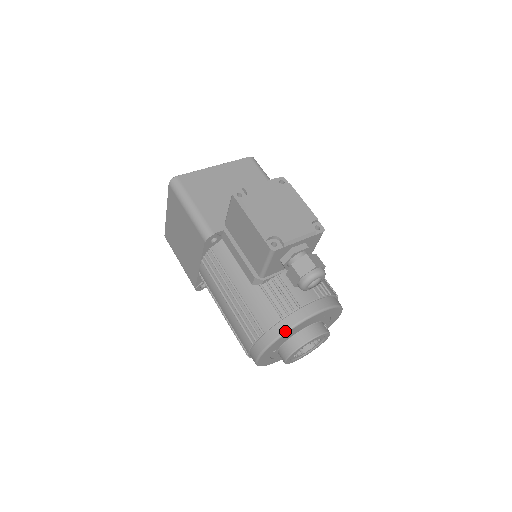
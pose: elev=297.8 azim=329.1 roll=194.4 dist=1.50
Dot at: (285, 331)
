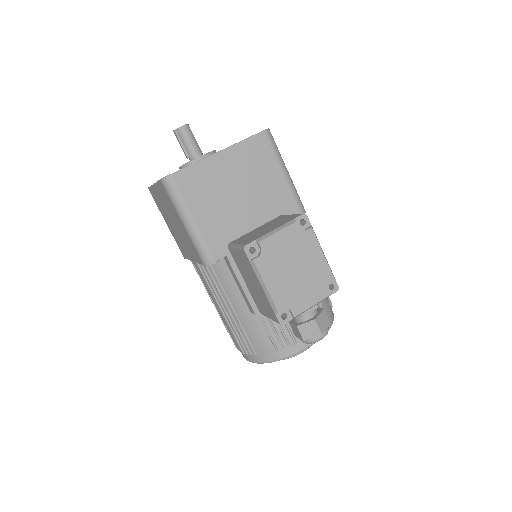
Dot at: (278, 360)
